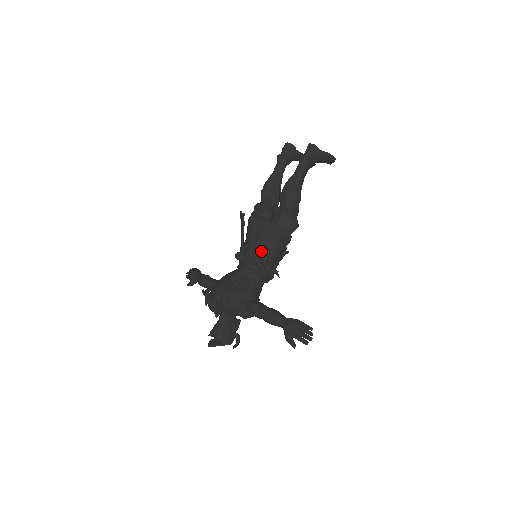
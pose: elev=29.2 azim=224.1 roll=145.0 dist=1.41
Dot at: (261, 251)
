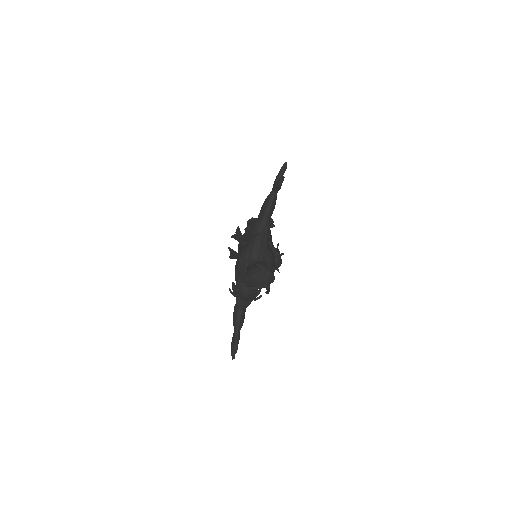
Dot at: occluded
